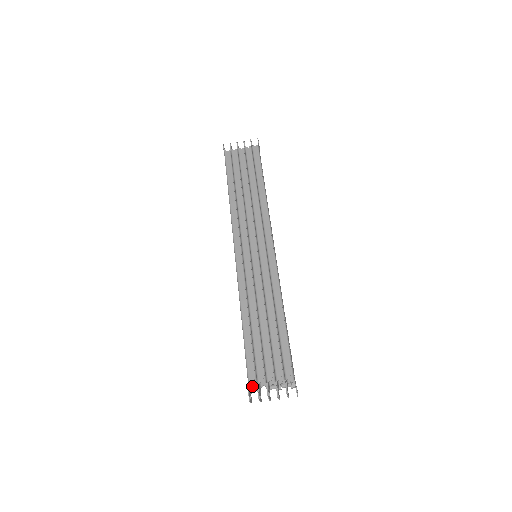
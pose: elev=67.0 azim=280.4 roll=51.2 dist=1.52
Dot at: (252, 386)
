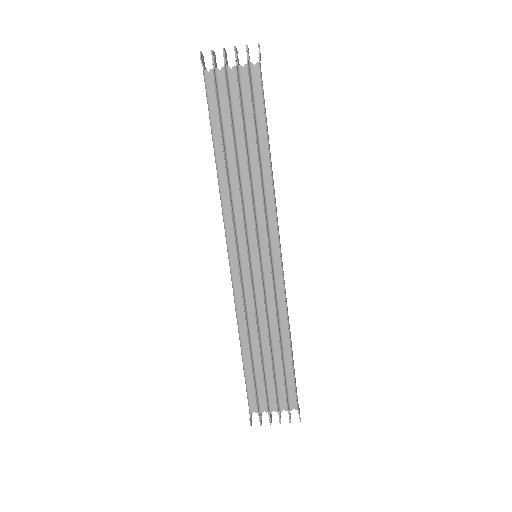
Dot at: occluded
